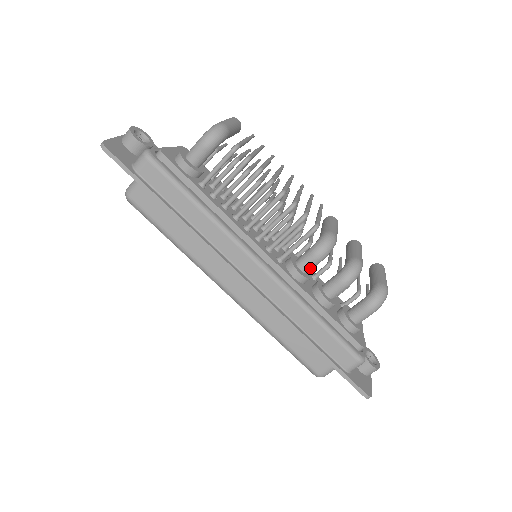
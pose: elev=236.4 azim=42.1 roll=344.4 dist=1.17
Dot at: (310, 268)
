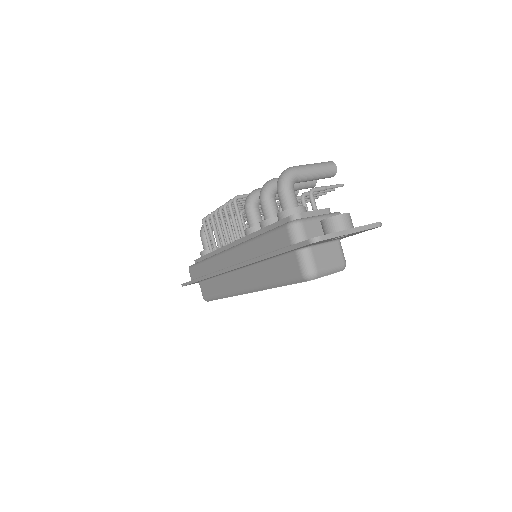
Dot at: (252, 220)
